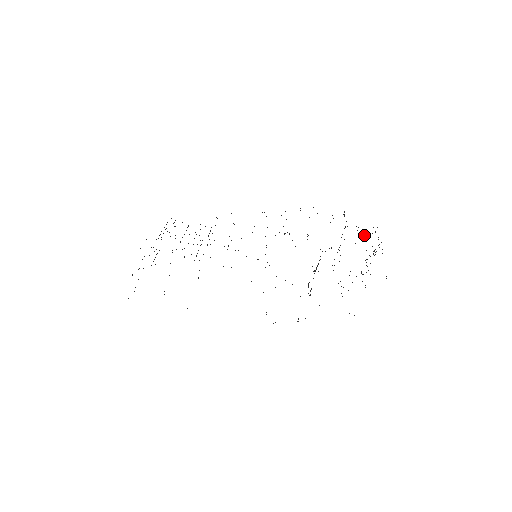
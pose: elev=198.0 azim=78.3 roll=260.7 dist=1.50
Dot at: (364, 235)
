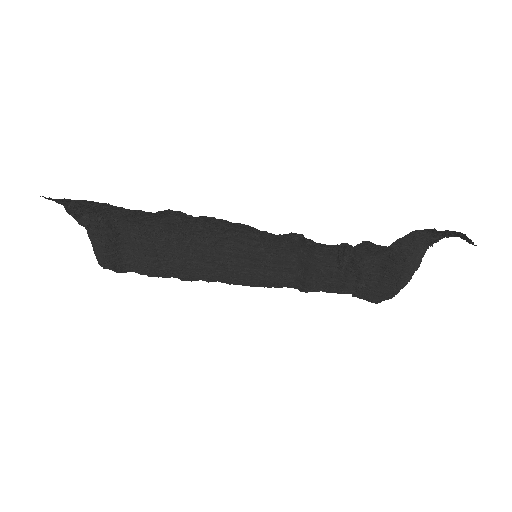
Dot at: (390, 285)
